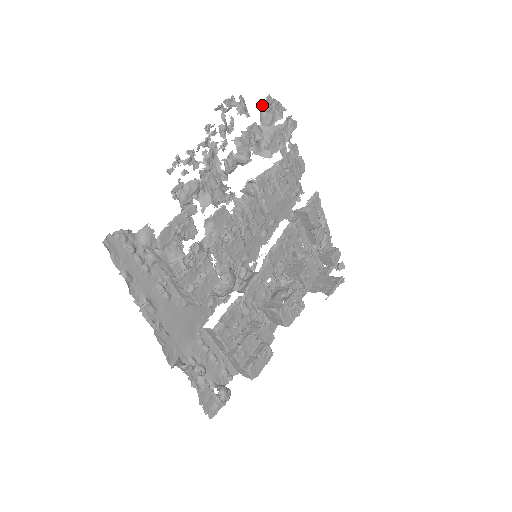
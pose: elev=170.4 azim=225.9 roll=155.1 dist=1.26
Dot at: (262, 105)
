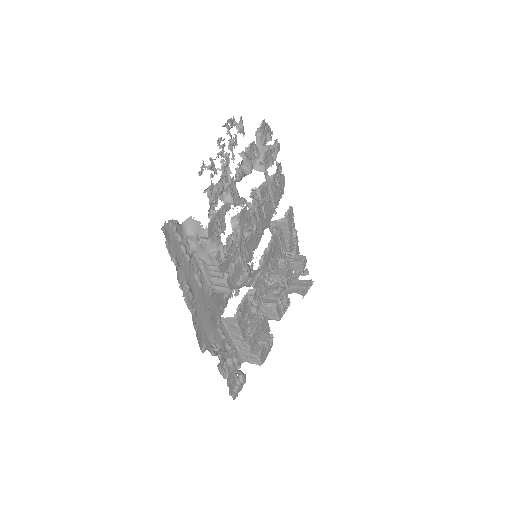
Dot at: (259, 127)
